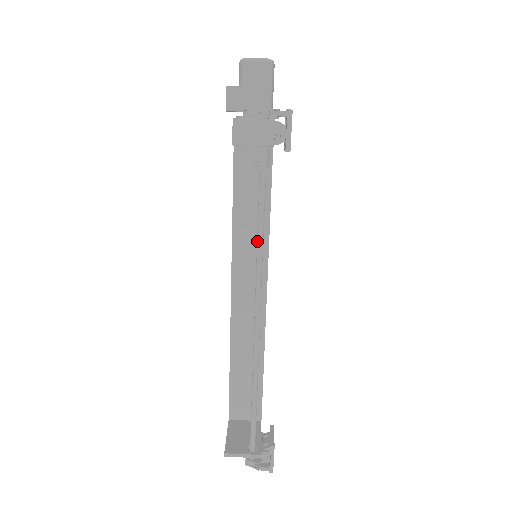
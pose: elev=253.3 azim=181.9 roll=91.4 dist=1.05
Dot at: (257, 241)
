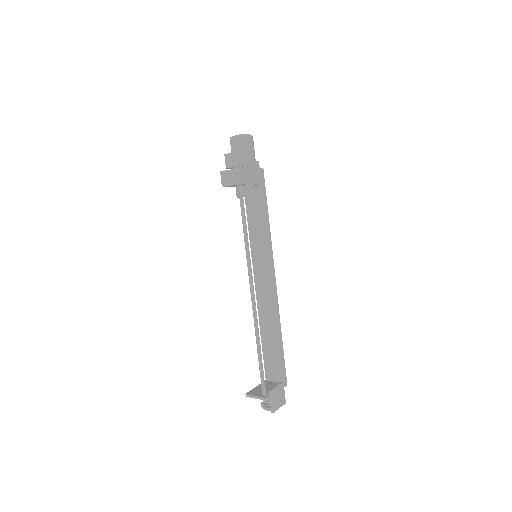
Dot at: (245, 244)
